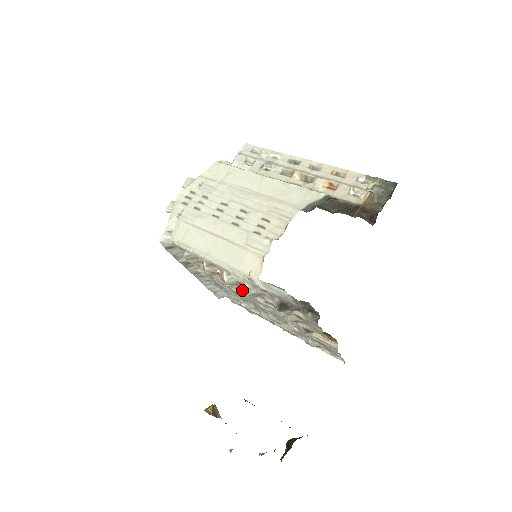
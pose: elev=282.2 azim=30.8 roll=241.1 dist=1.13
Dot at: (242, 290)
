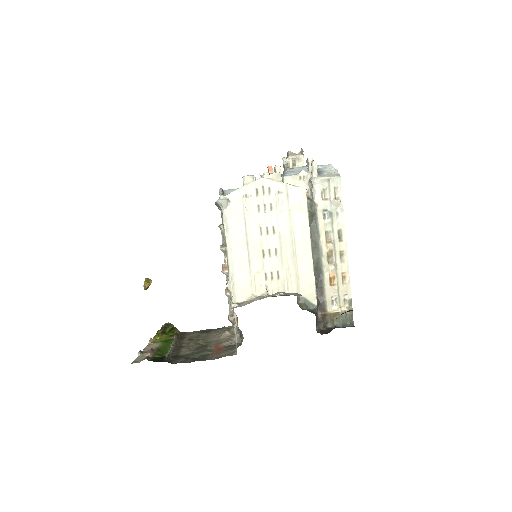
Dot at: occluded
